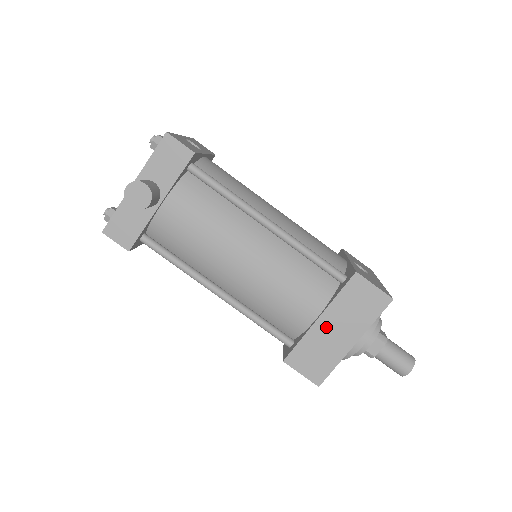
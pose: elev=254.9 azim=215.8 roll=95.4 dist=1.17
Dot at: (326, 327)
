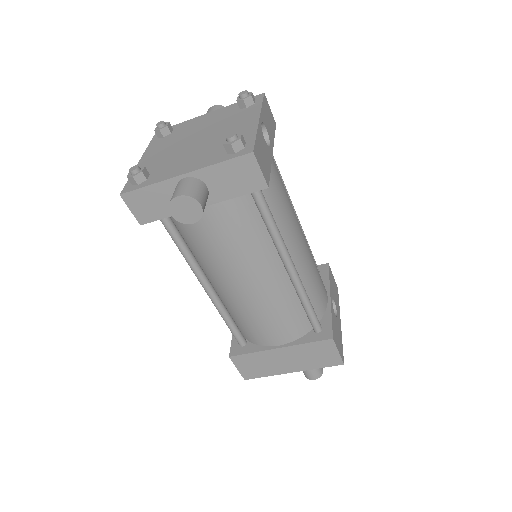
Dot at: (280, 355)
